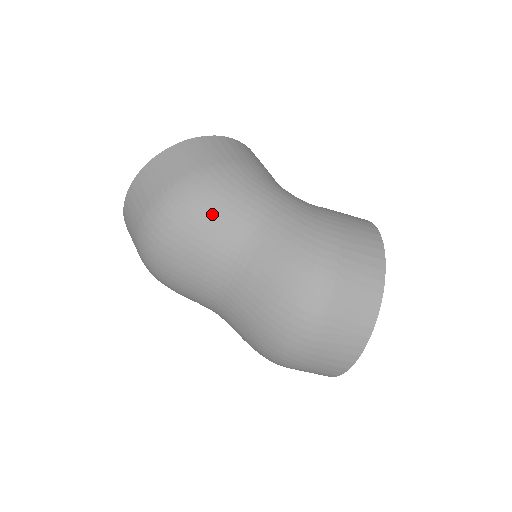
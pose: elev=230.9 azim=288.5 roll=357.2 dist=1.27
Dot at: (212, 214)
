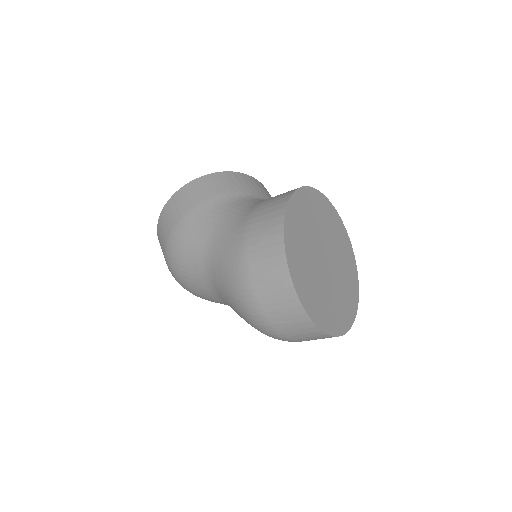
Dot at: (186, 269)
